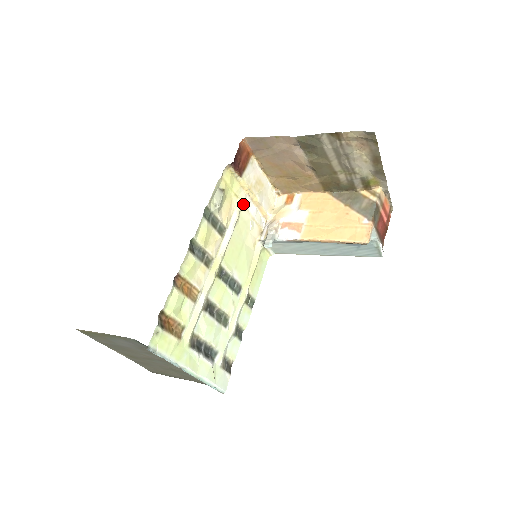
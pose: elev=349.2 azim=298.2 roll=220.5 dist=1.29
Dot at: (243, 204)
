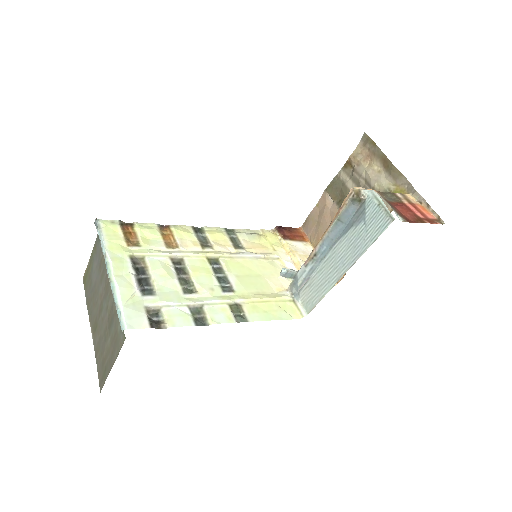
Dot at: (280, 258)
